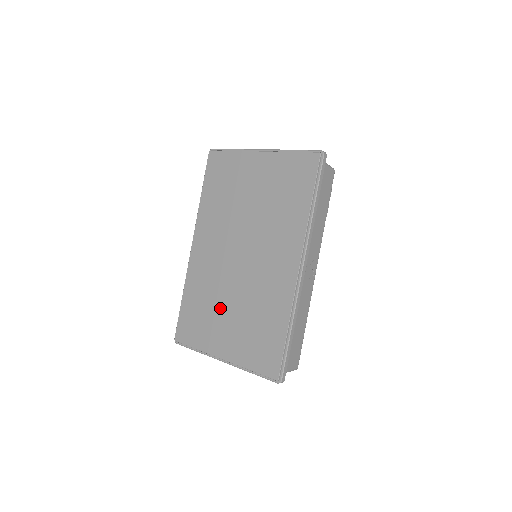
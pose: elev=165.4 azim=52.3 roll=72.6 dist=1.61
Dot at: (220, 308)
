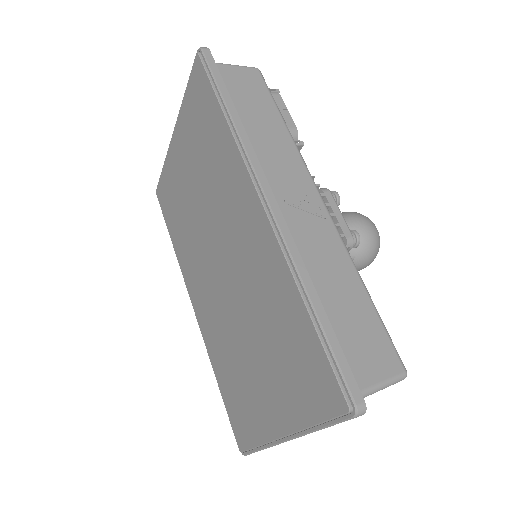
Dot at: (242, 358)
